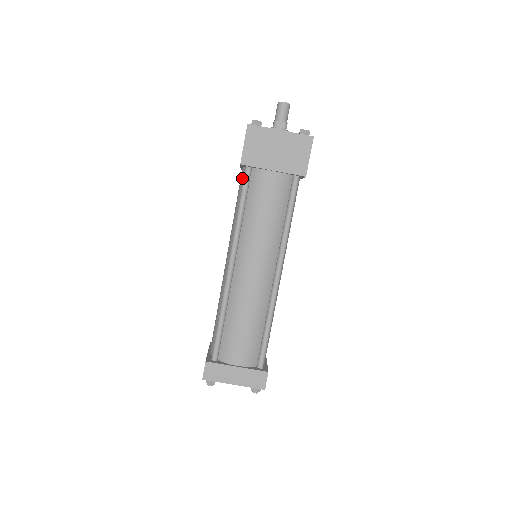
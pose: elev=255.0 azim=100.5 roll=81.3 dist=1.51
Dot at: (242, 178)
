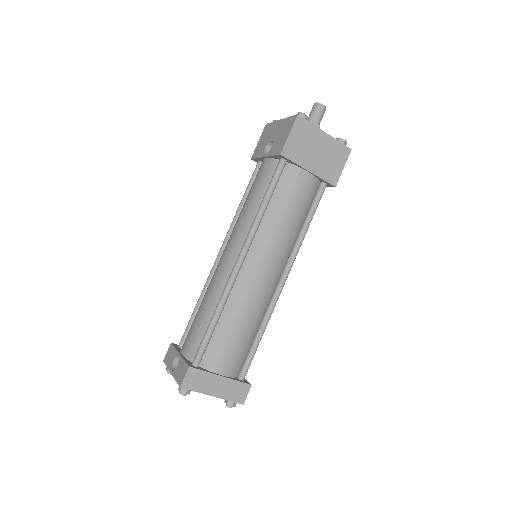
Dot at: (268, 169)
